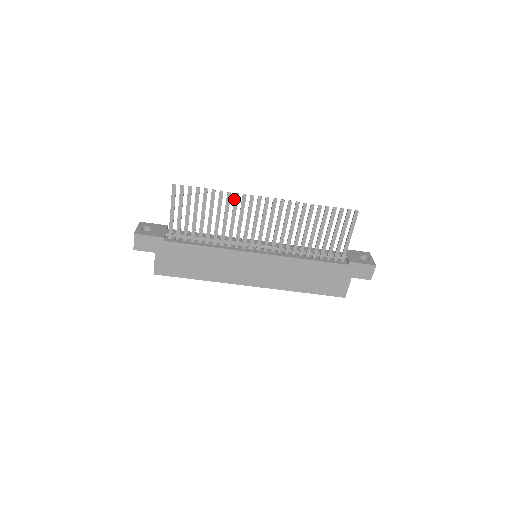
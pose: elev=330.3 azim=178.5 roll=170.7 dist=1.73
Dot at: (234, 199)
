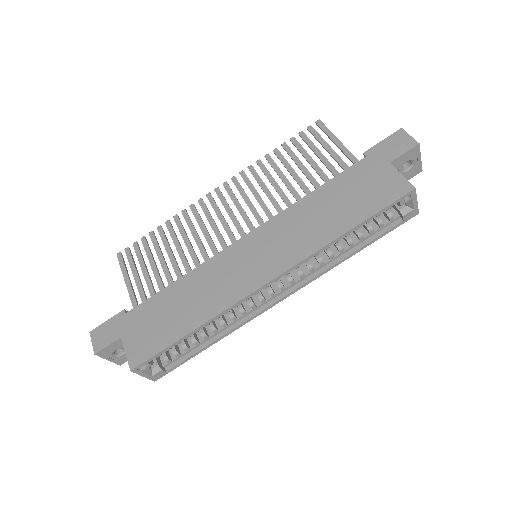
Dot at: occluded
